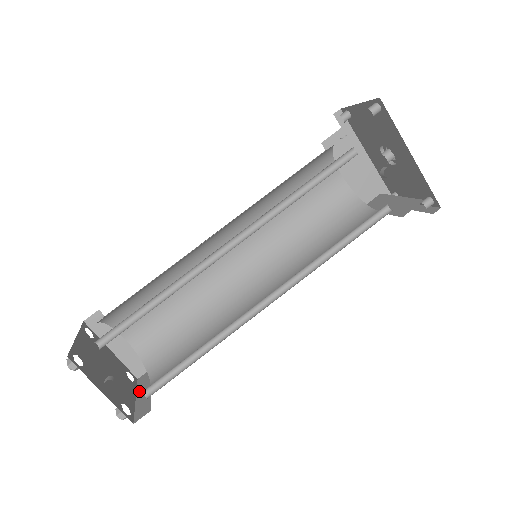
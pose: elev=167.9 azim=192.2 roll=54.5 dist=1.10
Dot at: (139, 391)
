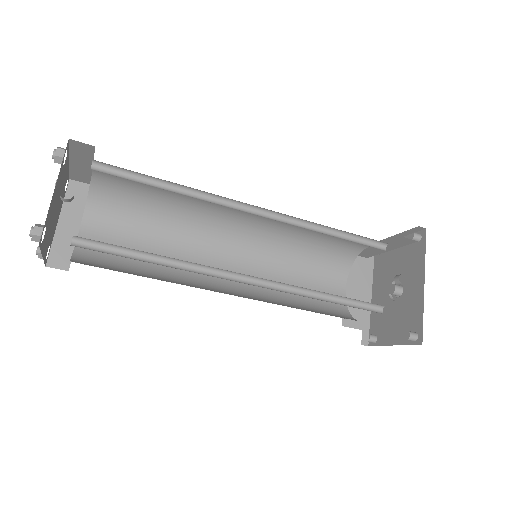
Dot at: occluded
